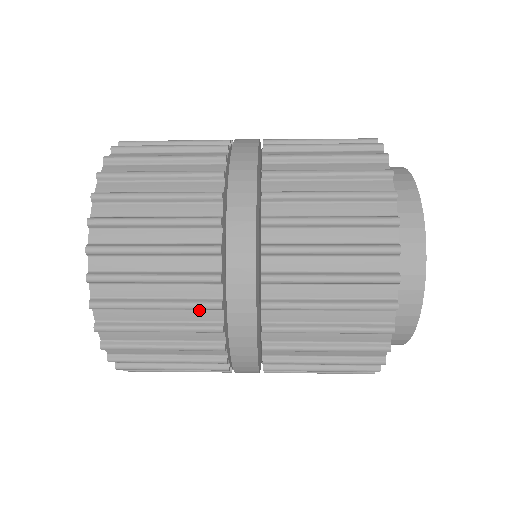
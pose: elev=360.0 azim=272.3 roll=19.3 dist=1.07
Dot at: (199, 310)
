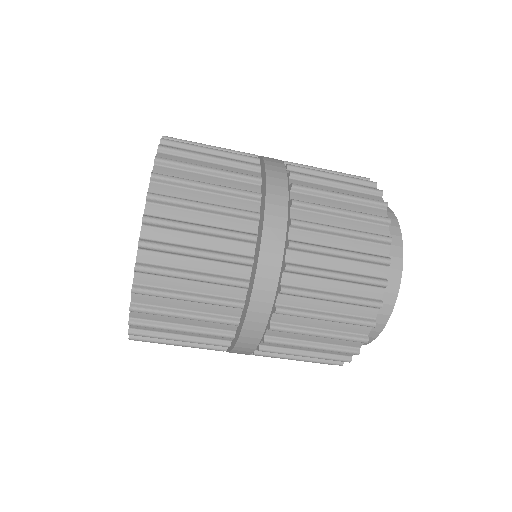
Dot at: (219, 322)
